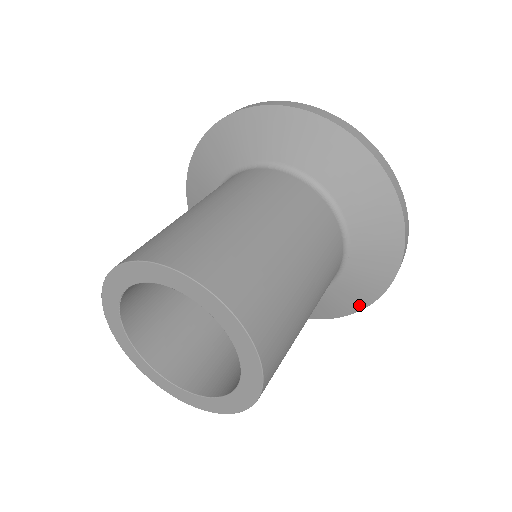
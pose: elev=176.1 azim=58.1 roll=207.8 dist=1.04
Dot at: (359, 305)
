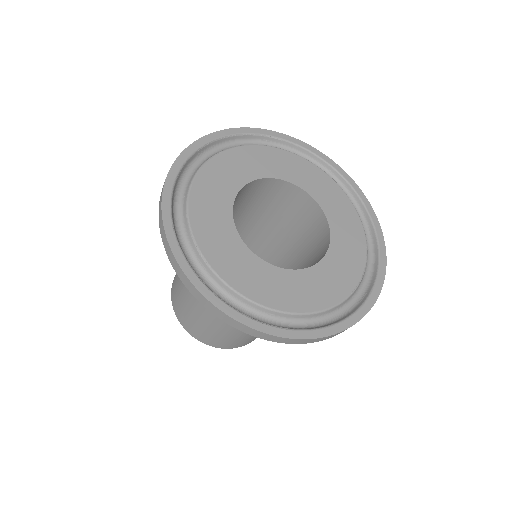
Dot at: occluded
